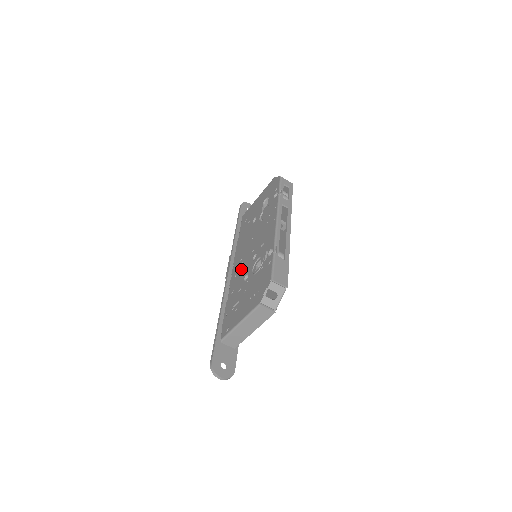
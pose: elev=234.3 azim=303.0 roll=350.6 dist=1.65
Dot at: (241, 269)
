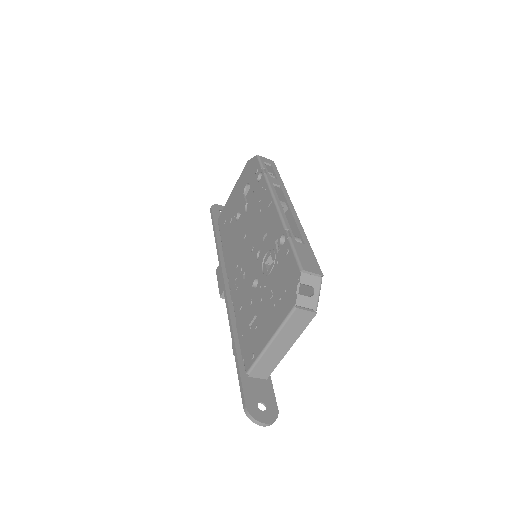
Dot at: (242, 276)
